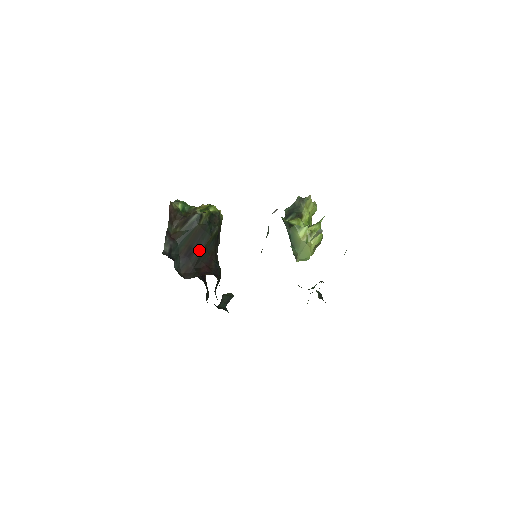
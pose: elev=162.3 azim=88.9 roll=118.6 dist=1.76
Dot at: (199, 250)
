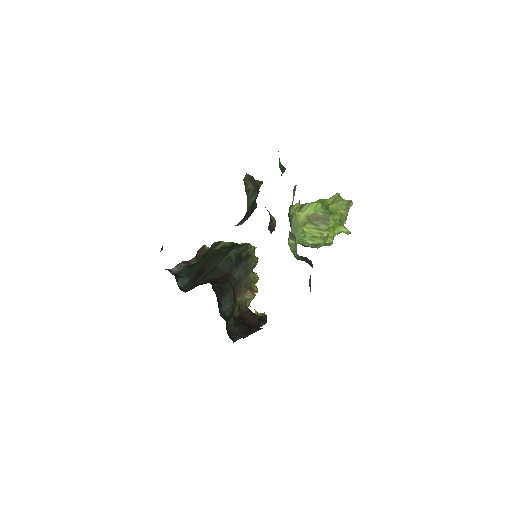
Dot at: (210, 270)
